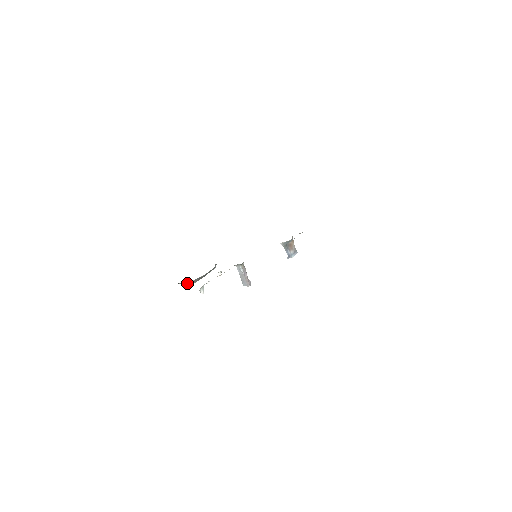
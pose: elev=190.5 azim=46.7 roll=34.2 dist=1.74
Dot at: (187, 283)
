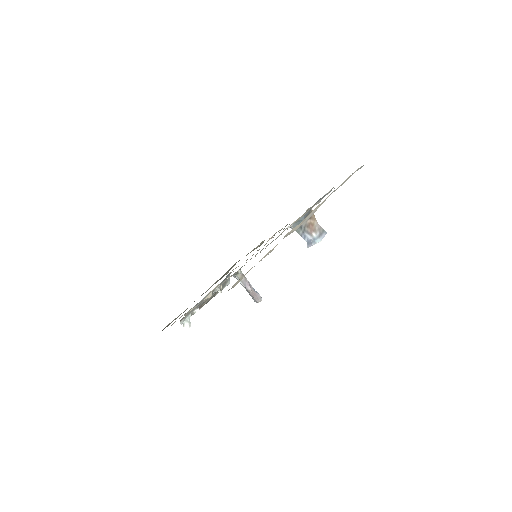
Dot at: occluded
